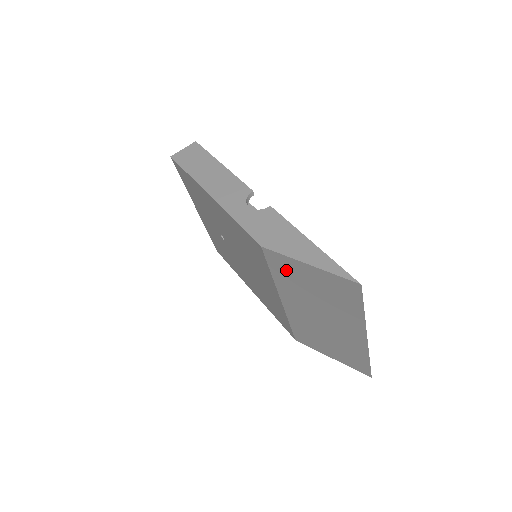
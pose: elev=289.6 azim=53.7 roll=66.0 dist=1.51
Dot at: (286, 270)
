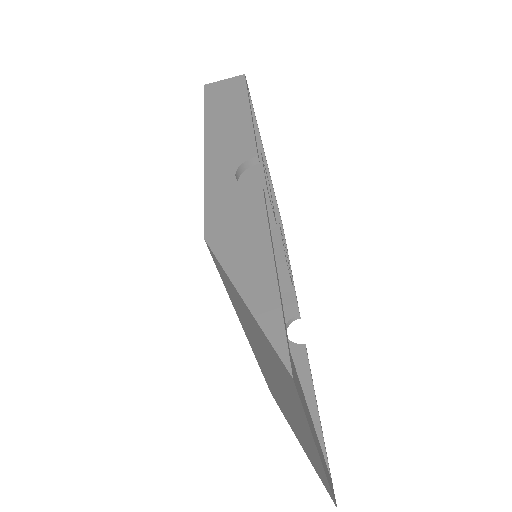
Dot at: (232, 292)
